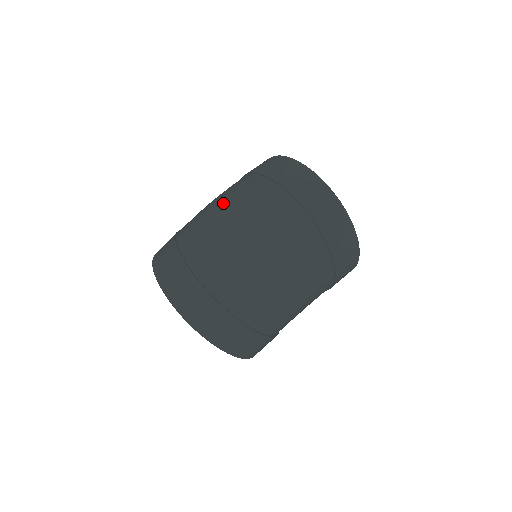
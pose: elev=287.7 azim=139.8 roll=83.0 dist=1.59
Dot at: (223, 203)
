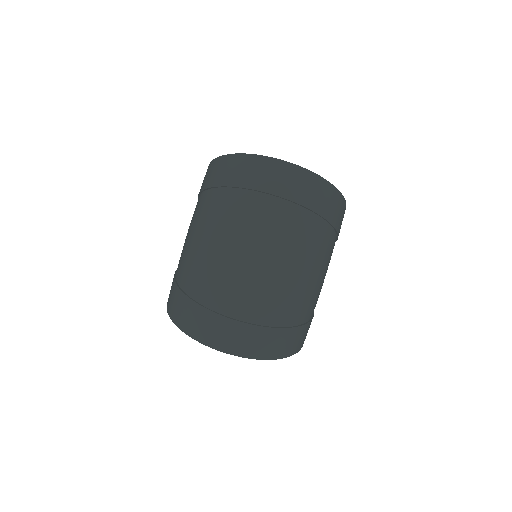
Dot at: (207, 235)
